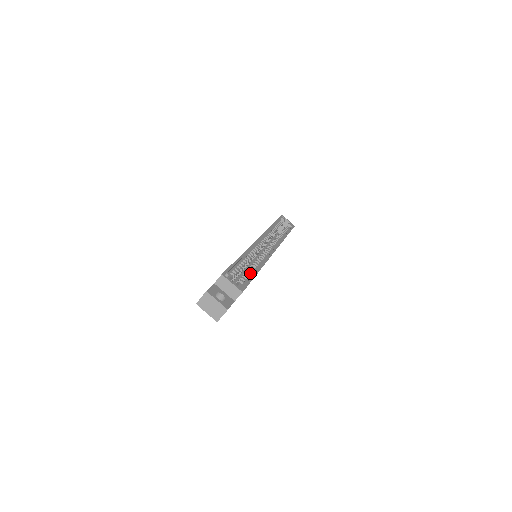
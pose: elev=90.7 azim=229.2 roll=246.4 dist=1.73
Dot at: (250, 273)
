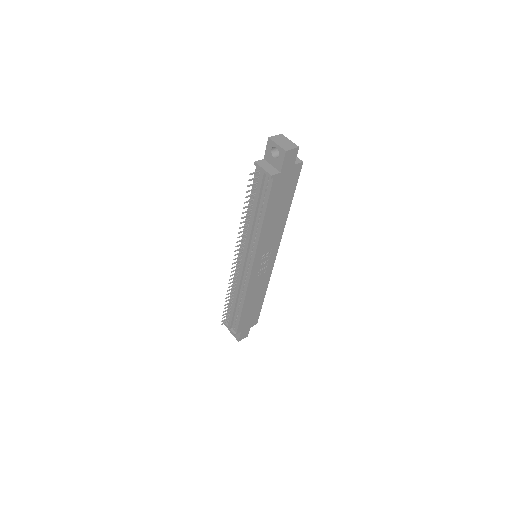
Dot at: occluded
